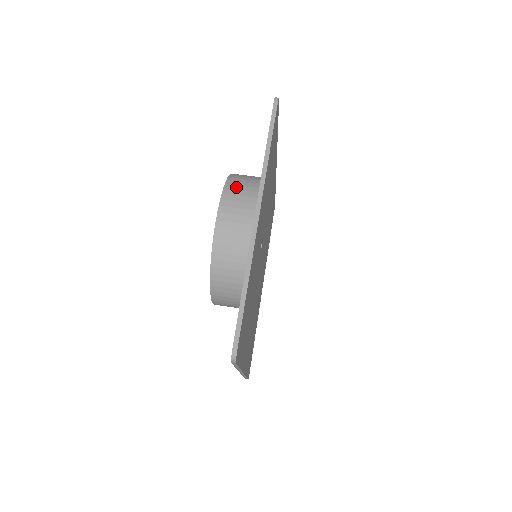
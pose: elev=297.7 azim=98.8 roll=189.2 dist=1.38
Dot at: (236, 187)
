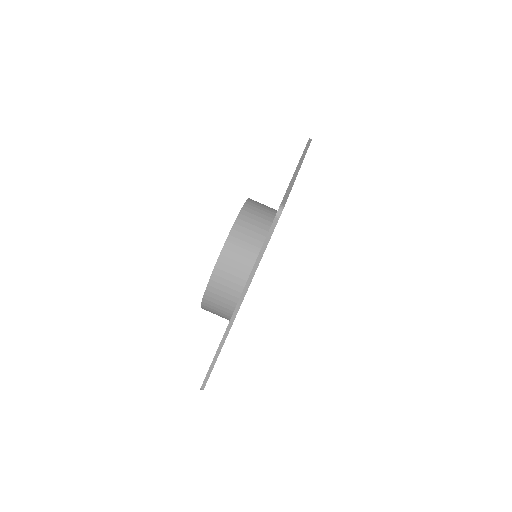
Dot at: (229, 262)
